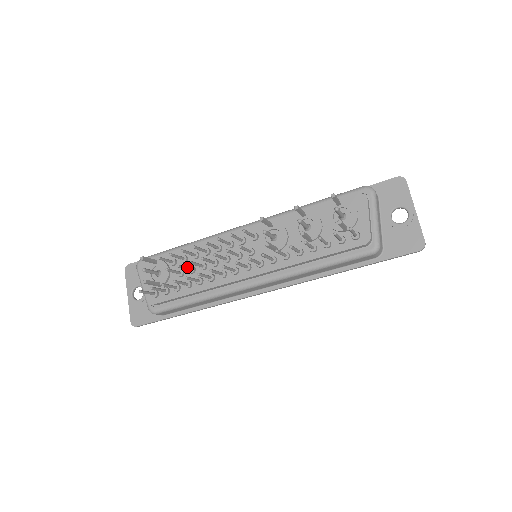
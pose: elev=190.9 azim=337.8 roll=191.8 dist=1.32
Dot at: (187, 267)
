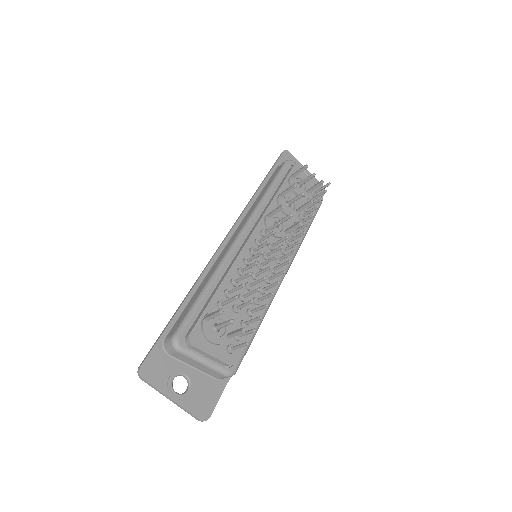
Dot at: (249, 292)
